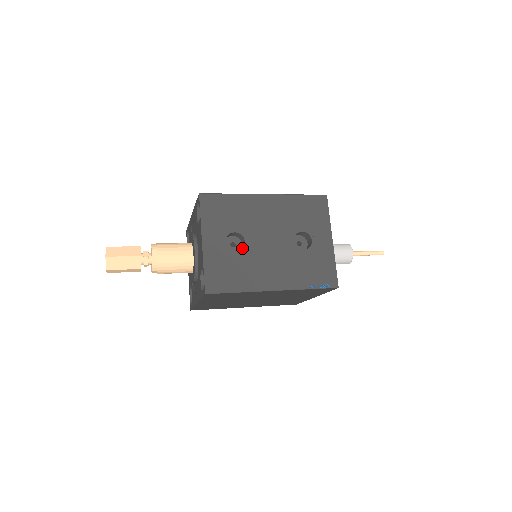
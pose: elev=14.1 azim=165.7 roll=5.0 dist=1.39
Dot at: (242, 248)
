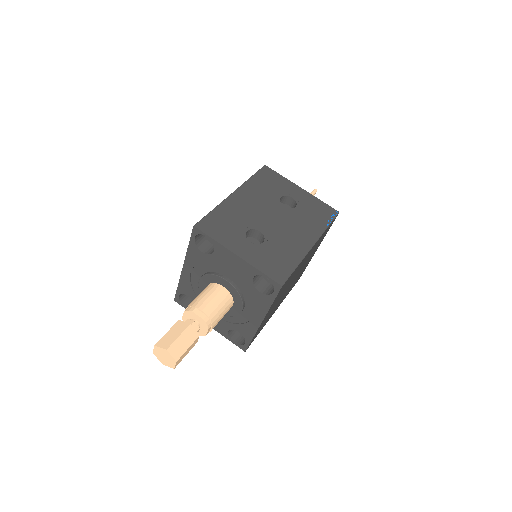
Dot at: (264, 237)
